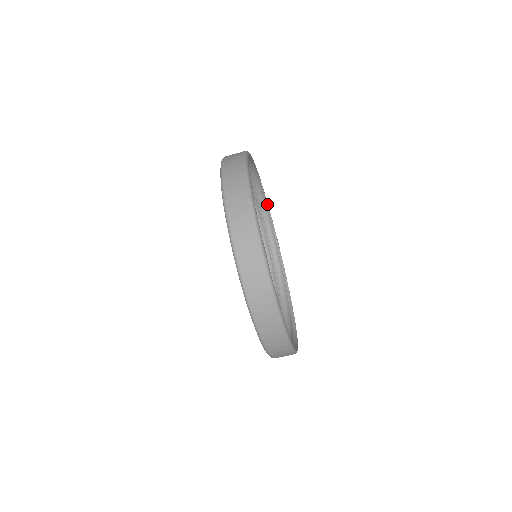
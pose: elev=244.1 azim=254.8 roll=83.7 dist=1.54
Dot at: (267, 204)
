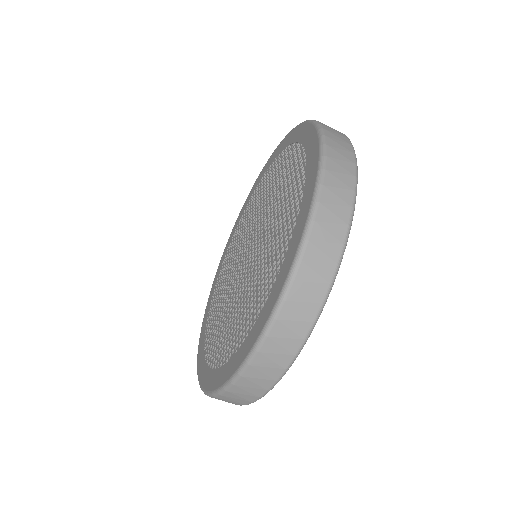
Dot at: occluded
